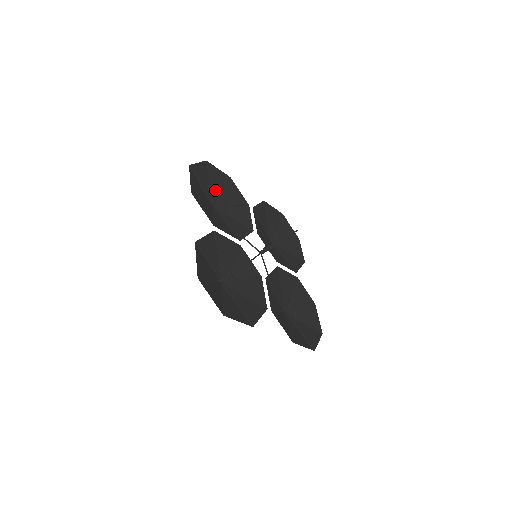
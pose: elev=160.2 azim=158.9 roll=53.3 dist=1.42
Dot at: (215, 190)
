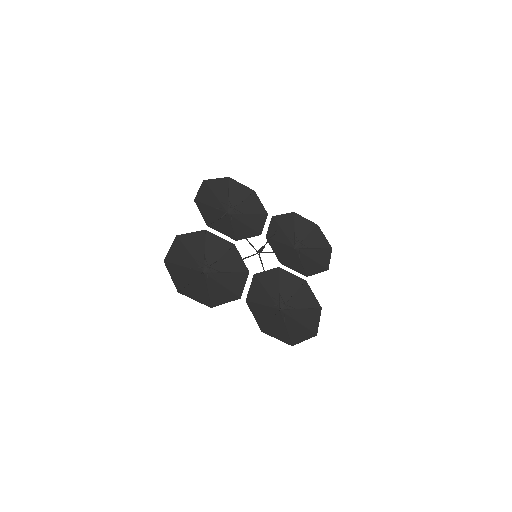
Dot at: (189, 263)
